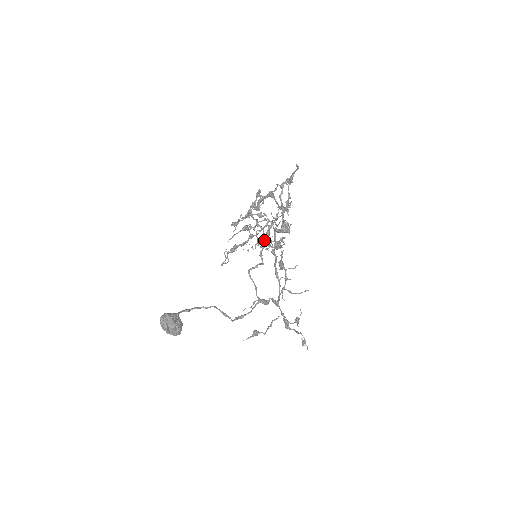
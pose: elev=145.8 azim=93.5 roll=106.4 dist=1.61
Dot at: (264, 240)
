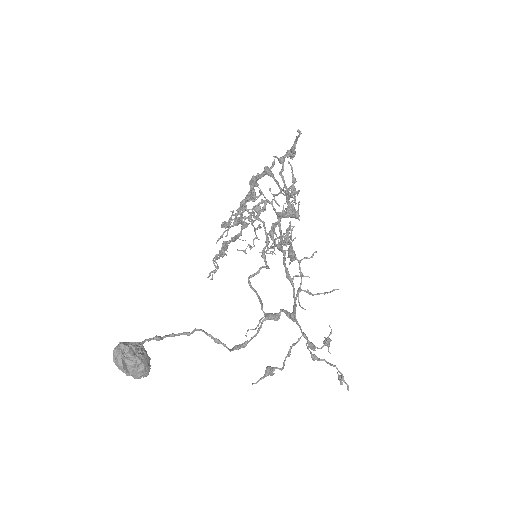
Dot at: (266, 236)
